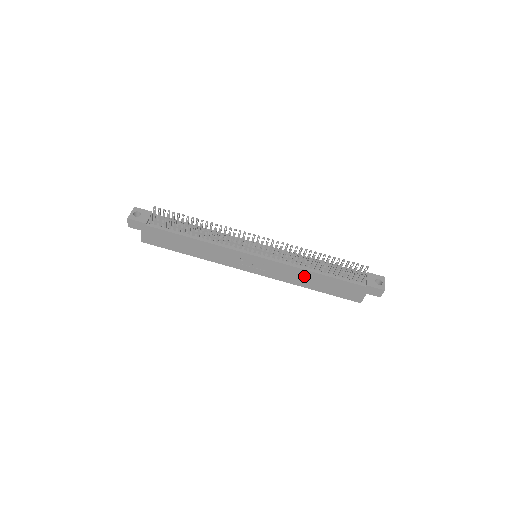
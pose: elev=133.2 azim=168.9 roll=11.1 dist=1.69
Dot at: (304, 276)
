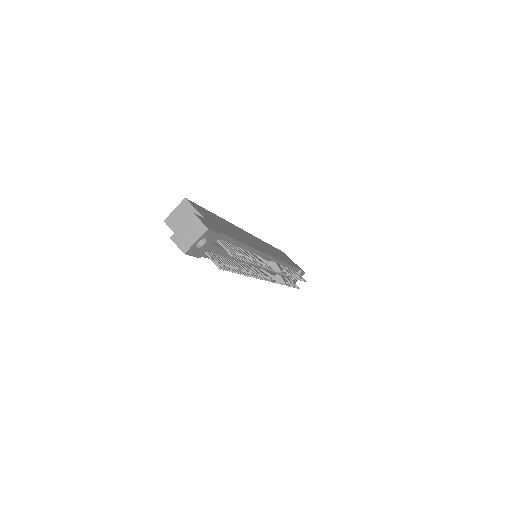
Dot at: occluded
